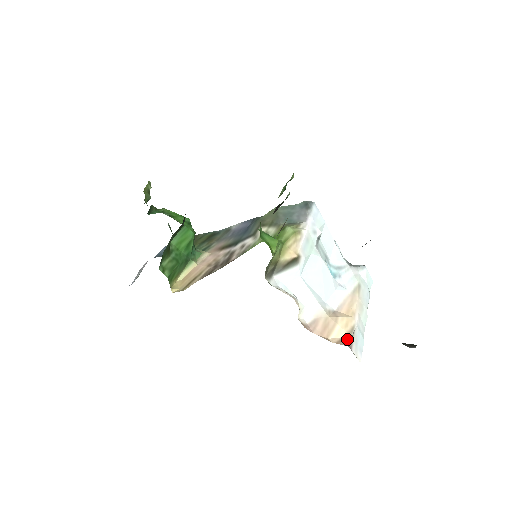
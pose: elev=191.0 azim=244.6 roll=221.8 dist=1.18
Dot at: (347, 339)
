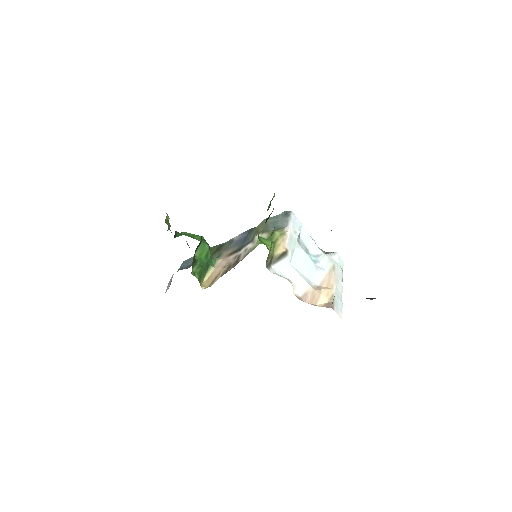
Dot at: (330, 303)
